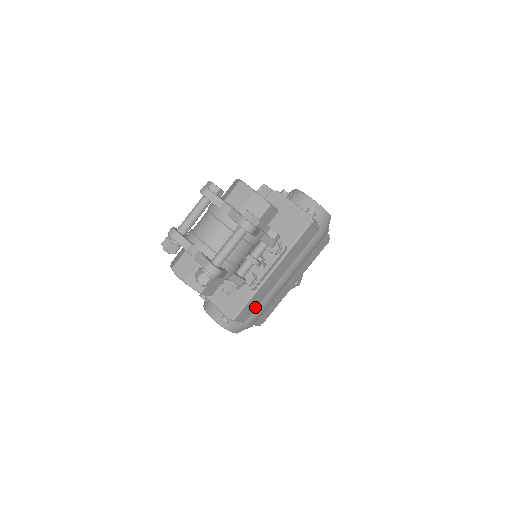
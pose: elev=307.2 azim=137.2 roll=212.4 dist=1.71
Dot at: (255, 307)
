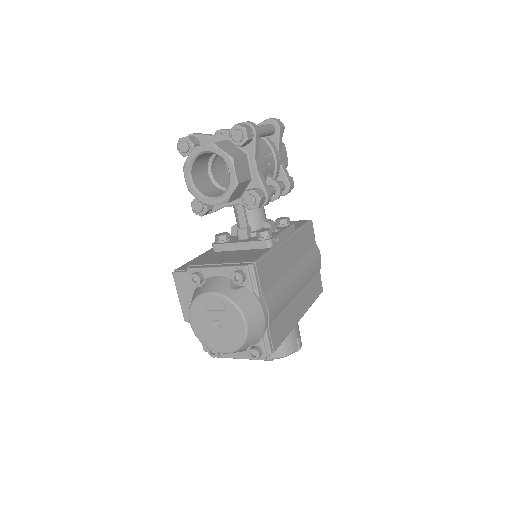
Dot at: (271, 283)
